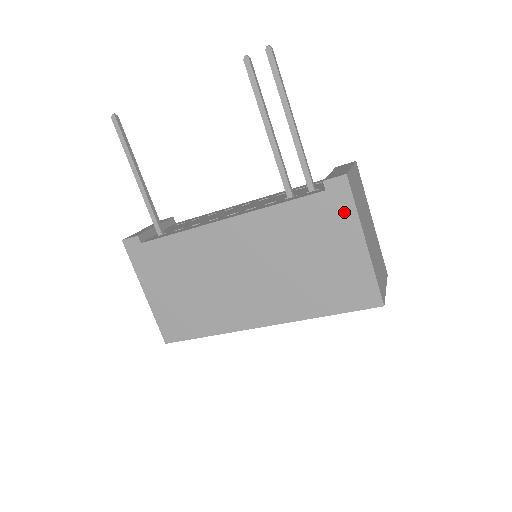
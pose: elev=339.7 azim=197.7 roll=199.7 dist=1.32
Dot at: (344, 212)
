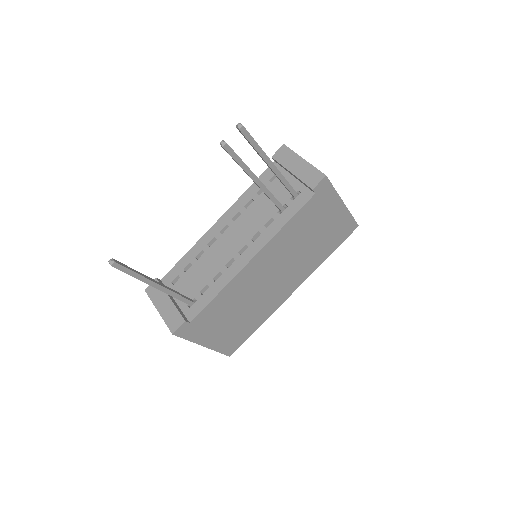
Dot at: (329, 197)
